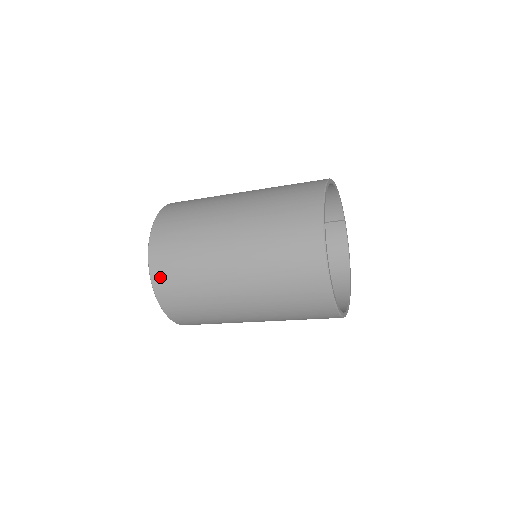
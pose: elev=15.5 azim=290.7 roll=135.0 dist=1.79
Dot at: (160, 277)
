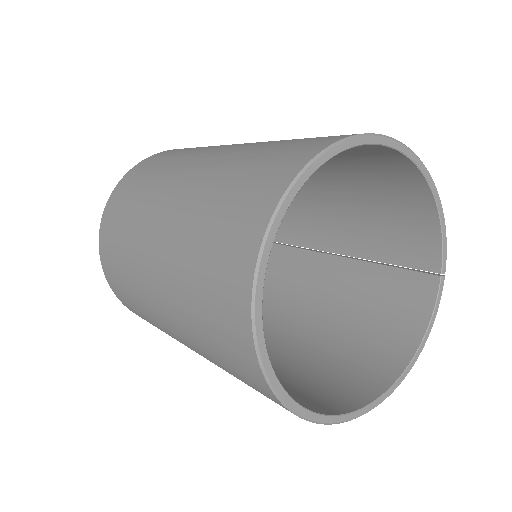
Dot at: (110, 209)
